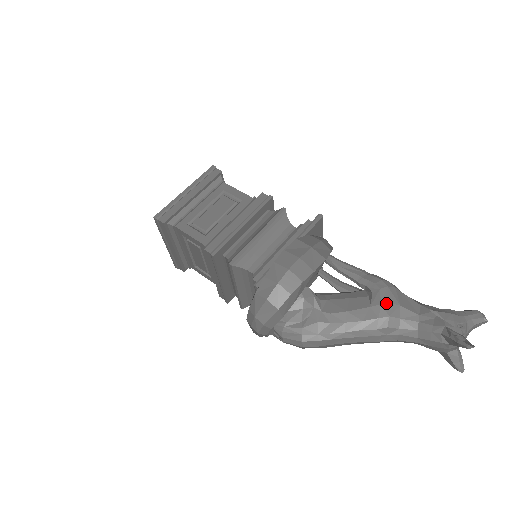
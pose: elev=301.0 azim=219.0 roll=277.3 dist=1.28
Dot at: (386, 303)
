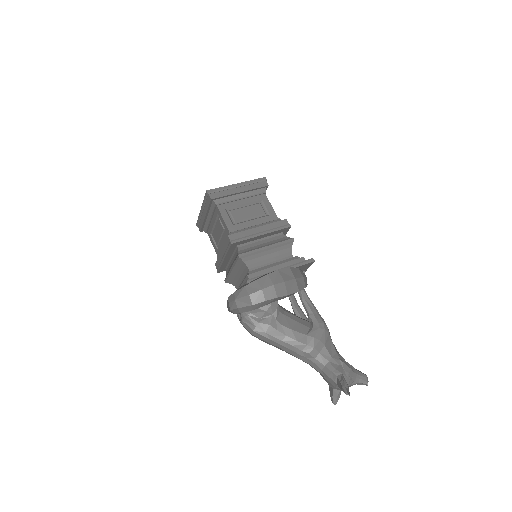
Dot at: (317, 339)
